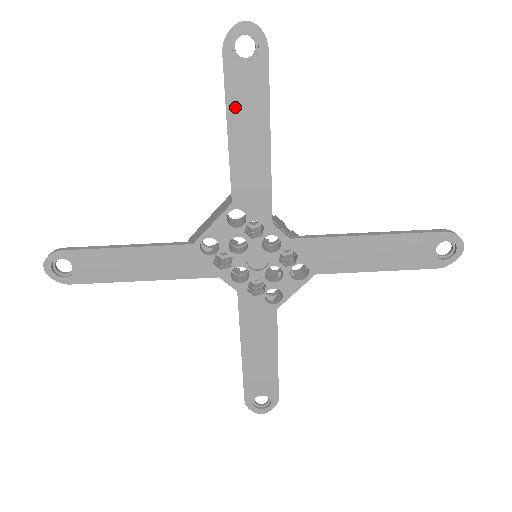
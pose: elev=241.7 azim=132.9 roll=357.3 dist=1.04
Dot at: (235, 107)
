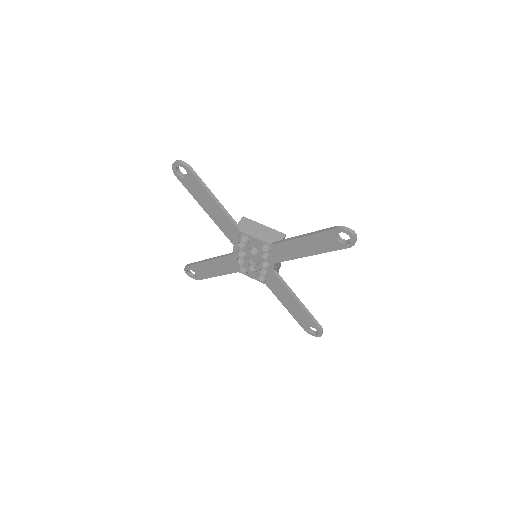
Dot at: (314, 238)
